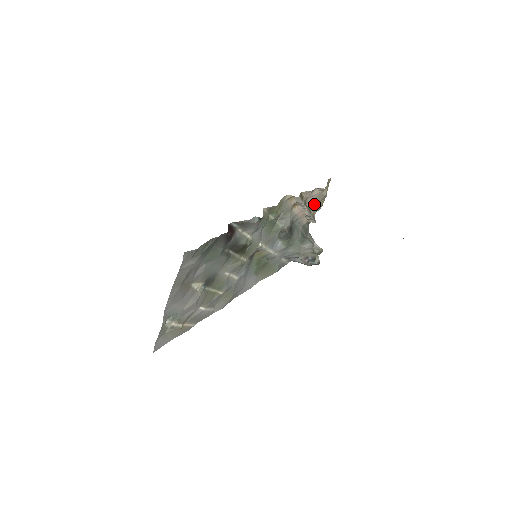
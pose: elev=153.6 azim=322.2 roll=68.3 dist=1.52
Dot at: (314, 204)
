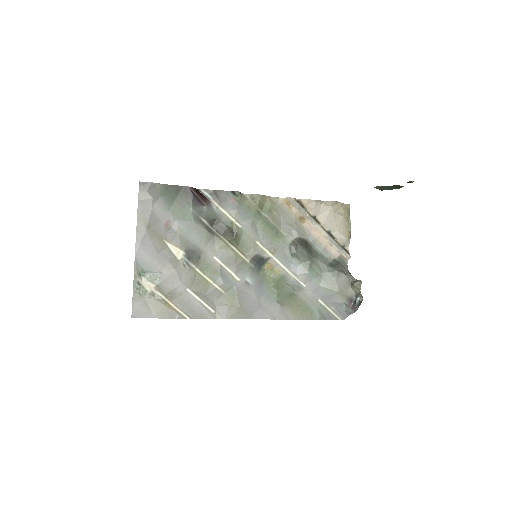
Dot at: (334, 228)
